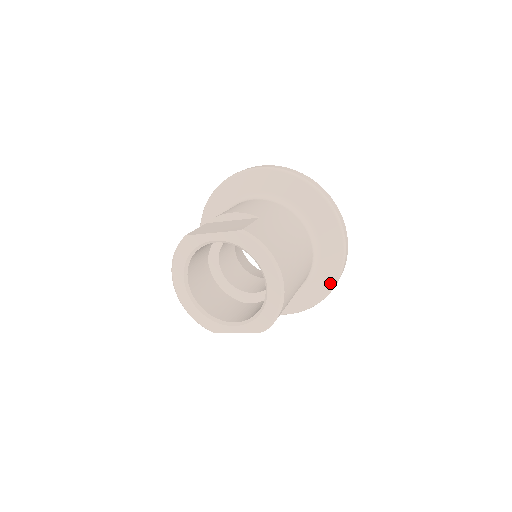
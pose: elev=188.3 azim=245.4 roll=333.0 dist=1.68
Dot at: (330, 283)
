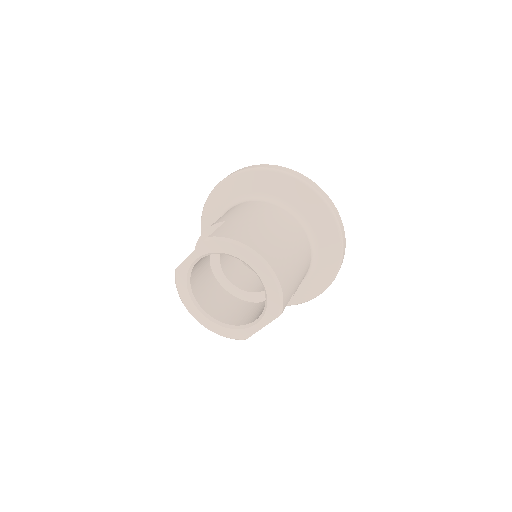
Dot at: (336, 241)
